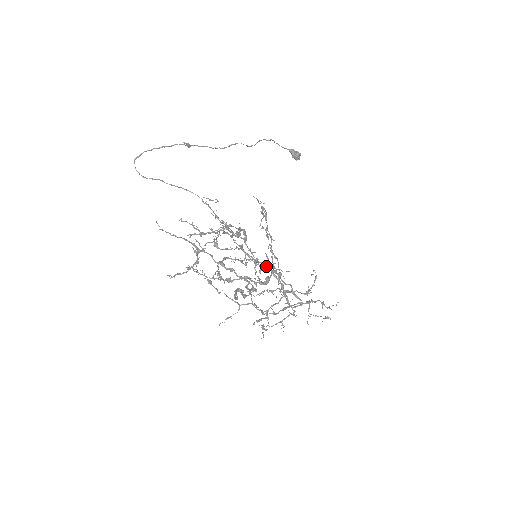
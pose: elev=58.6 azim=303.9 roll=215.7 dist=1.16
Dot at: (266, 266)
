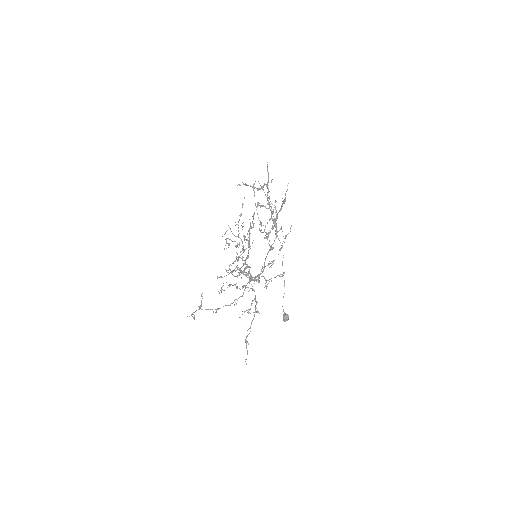
Dot at: occluded
